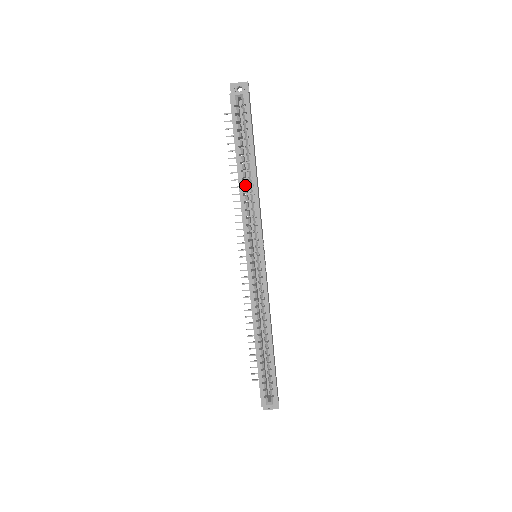
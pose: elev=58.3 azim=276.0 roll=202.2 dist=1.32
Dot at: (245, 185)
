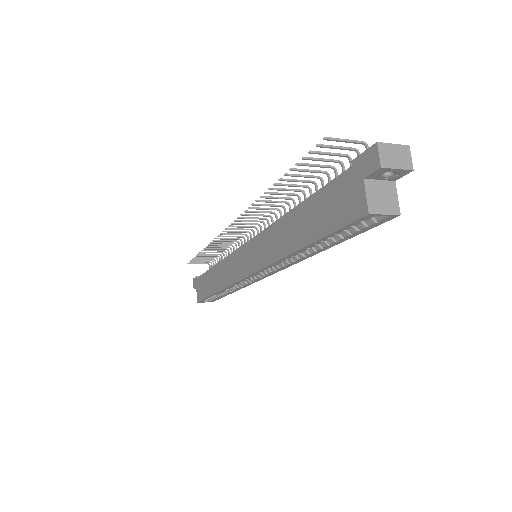
Dot at: occluded
